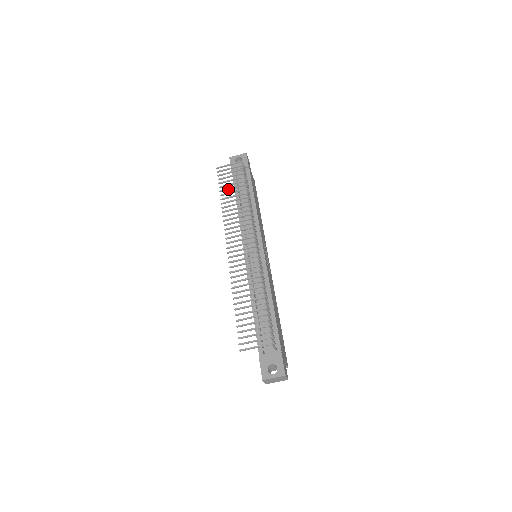
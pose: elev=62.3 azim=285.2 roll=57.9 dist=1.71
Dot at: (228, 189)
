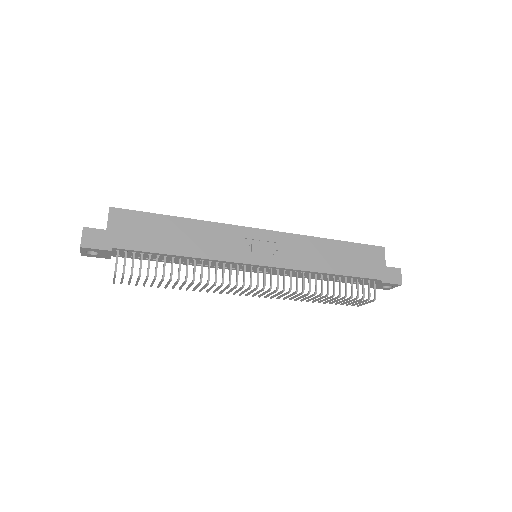
Dot at: (160, 285)
